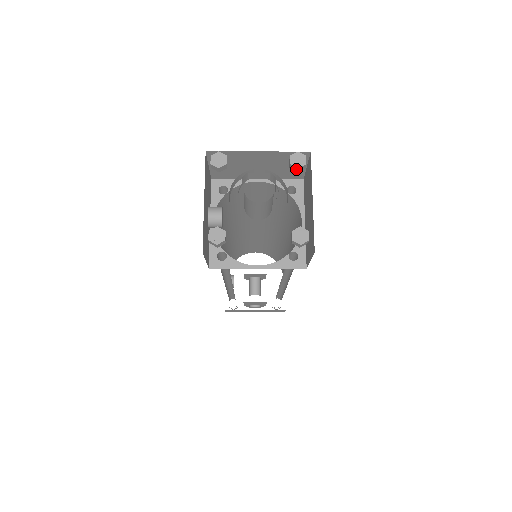
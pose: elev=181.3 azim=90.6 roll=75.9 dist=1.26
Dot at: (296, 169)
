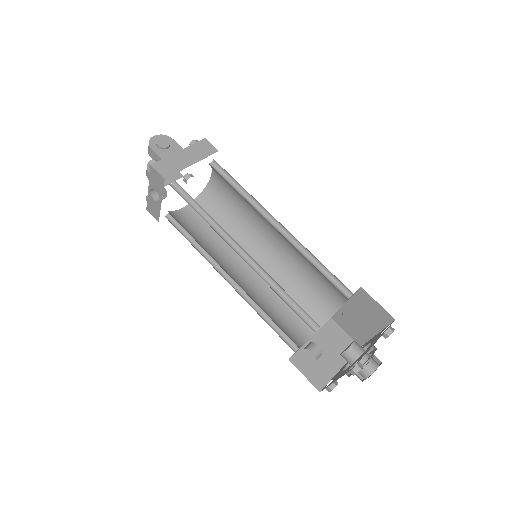
Dot at: (384, 335)
